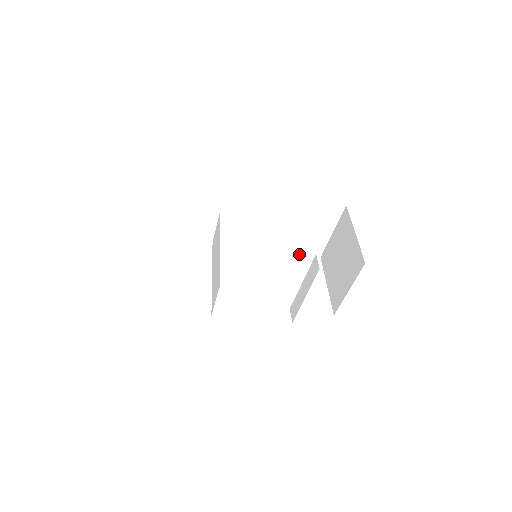
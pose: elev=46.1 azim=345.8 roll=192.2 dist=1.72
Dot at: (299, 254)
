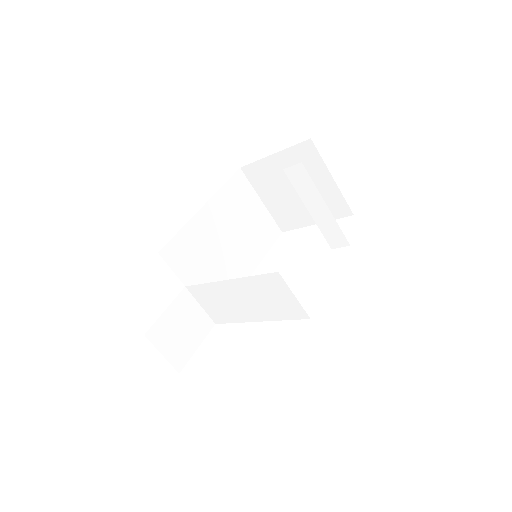
Dot at: occluded
